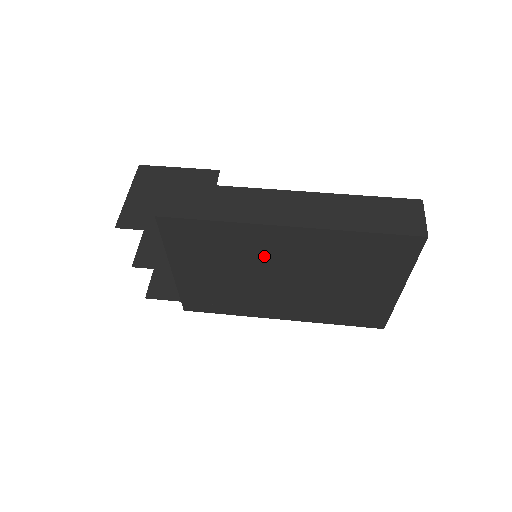
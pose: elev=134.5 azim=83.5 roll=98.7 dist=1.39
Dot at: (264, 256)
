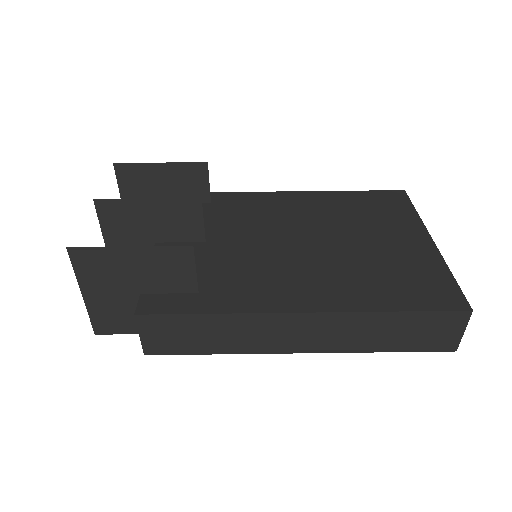
Dot at: occluded
